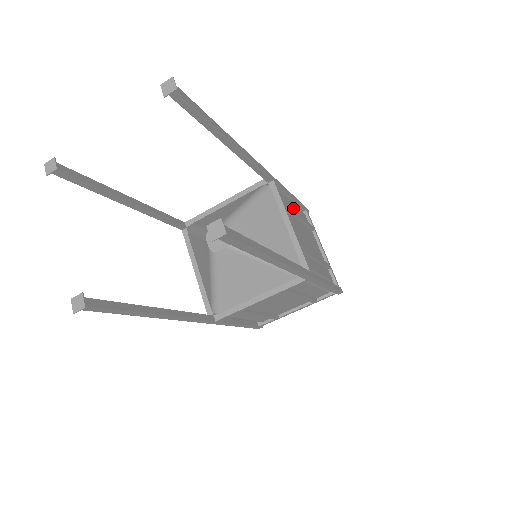
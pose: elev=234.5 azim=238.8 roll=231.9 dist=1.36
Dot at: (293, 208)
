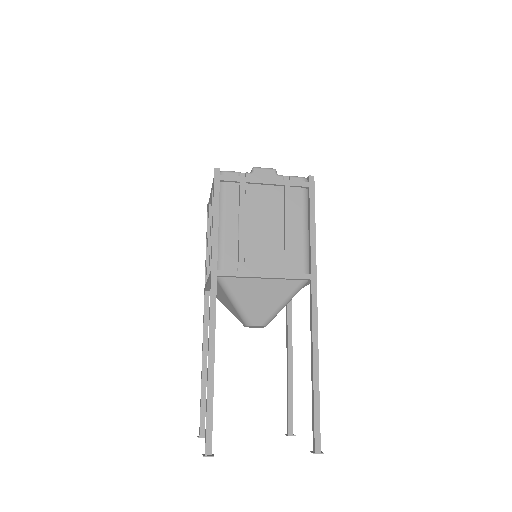
Dot at: occluded
